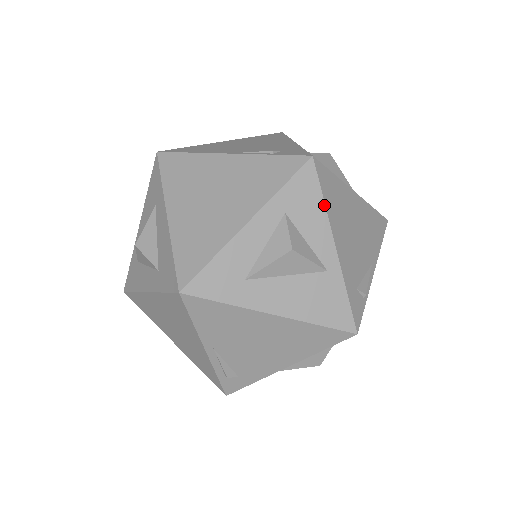
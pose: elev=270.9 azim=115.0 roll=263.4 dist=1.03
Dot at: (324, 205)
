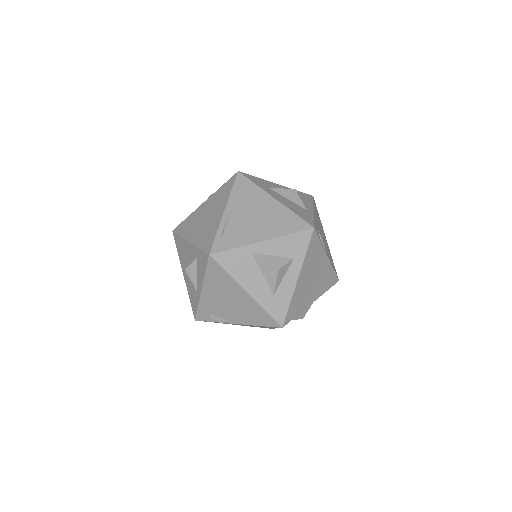
Dot at: (313, 203)
